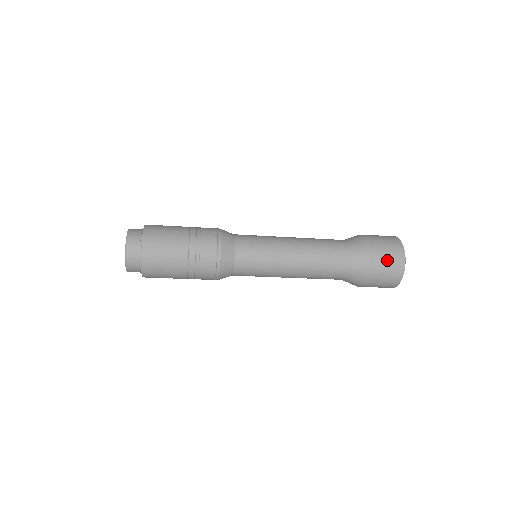
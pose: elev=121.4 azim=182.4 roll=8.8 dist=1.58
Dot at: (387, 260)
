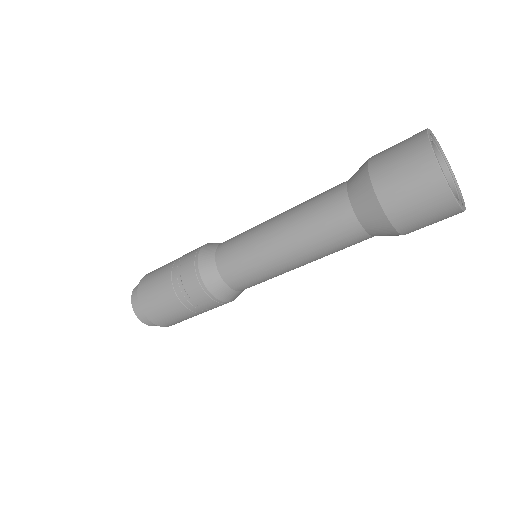
Dot at: (415, 203)
